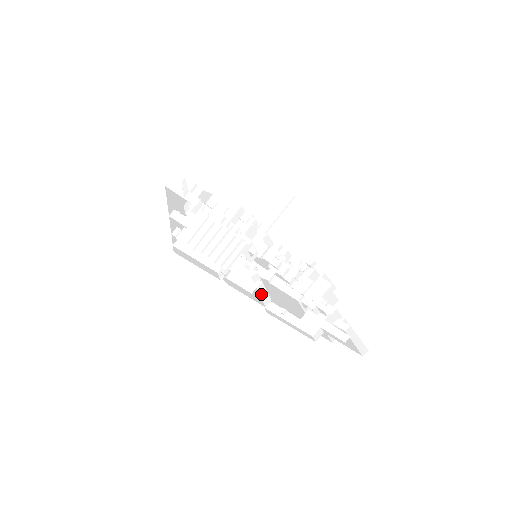
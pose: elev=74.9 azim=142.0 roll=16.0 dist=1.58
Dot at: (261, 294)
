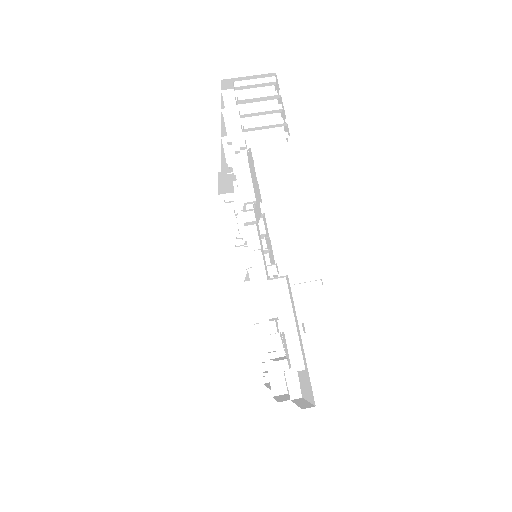
Dot at: occluded
